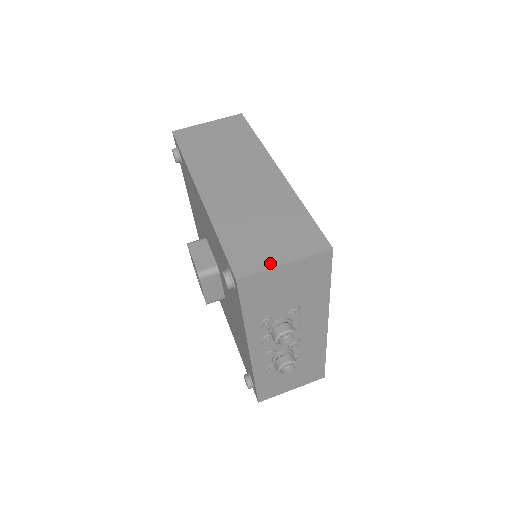
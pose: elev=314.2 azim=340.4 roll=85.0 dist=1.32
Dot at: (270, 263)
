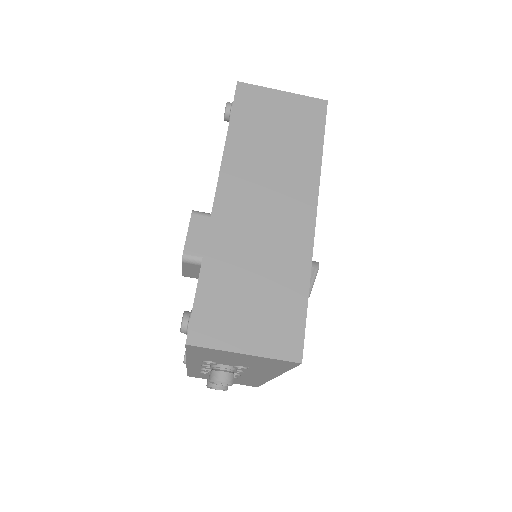
Dot at: (230, 344)
